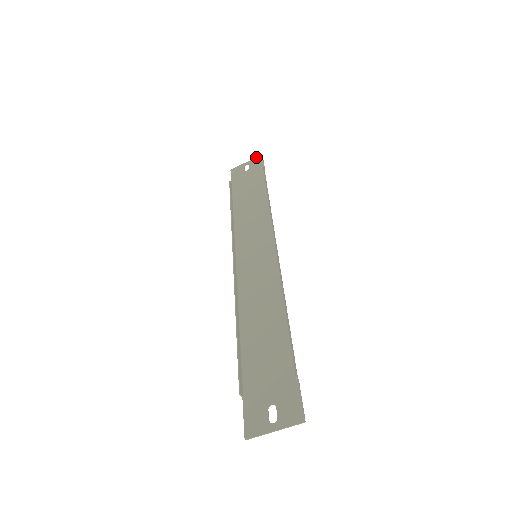
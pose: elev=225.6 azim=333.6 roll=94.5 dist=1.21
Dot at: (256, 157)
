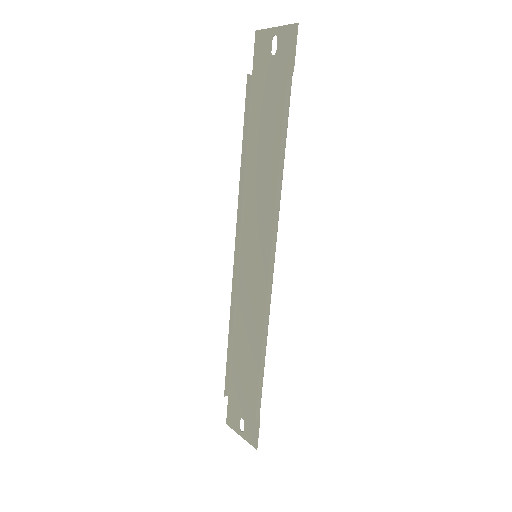
Dot at: (288, 24)
